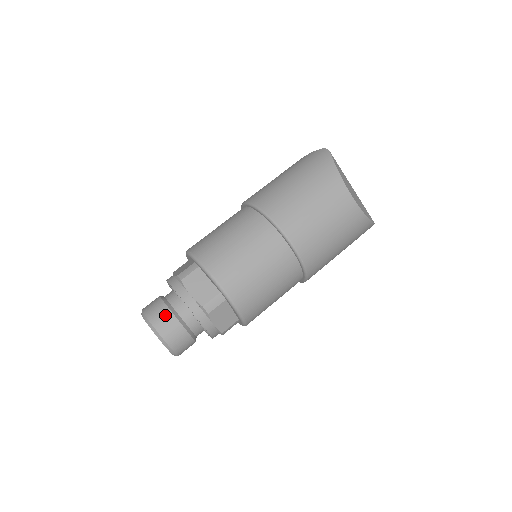
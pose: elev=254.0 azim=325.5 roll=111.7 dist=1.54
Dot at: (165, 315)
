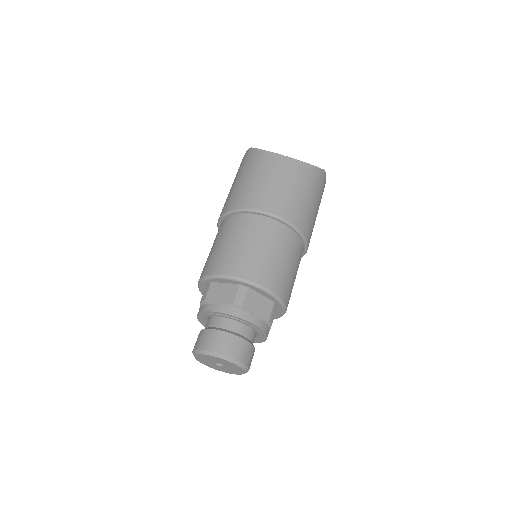
Dot at: (210, 335)
